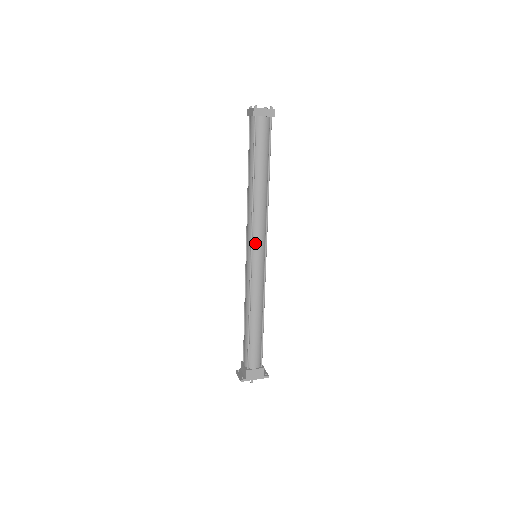
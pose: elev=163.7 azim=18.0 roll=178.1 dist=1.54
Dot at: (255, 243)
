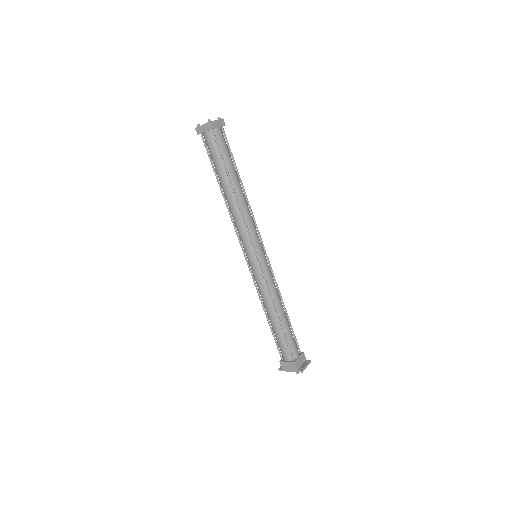
Dot at: (243, 246)
